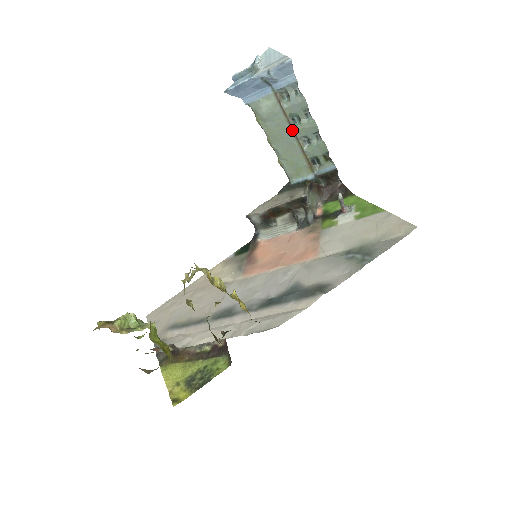
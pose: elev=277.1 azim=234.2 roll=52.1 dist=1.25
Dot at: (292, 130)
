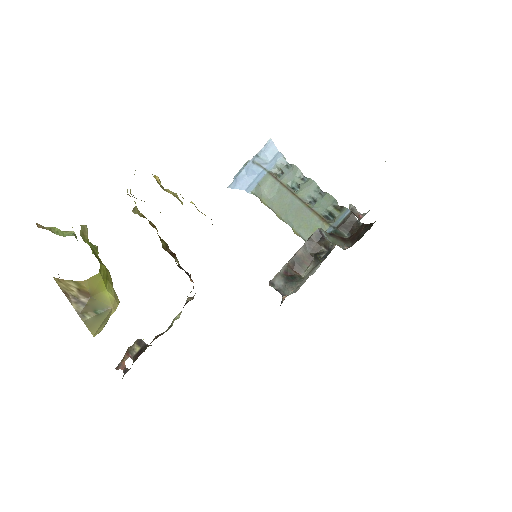
Dot at: (294, 195)
